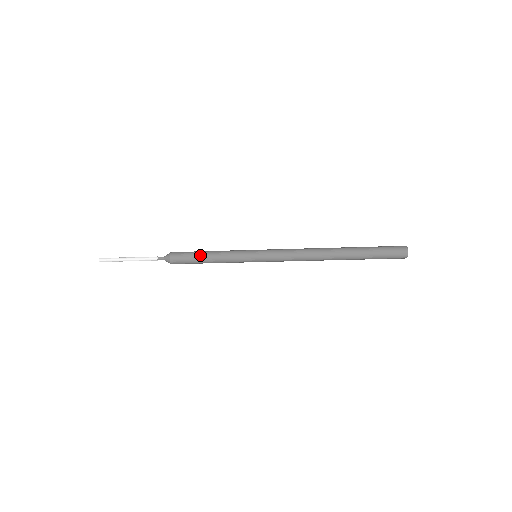
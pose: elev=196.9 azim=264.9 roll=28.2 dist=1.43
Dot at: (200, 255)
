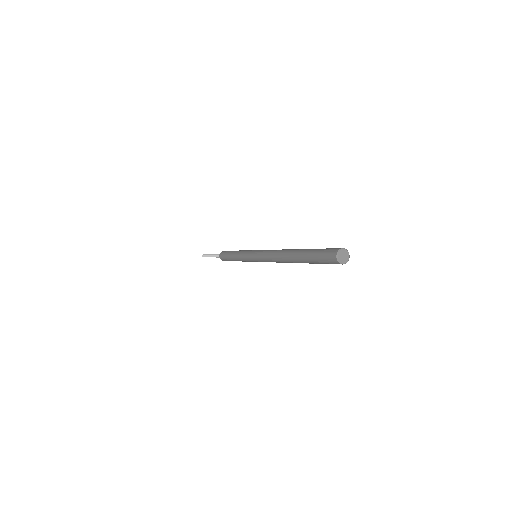
Dot at: (230, 259)
